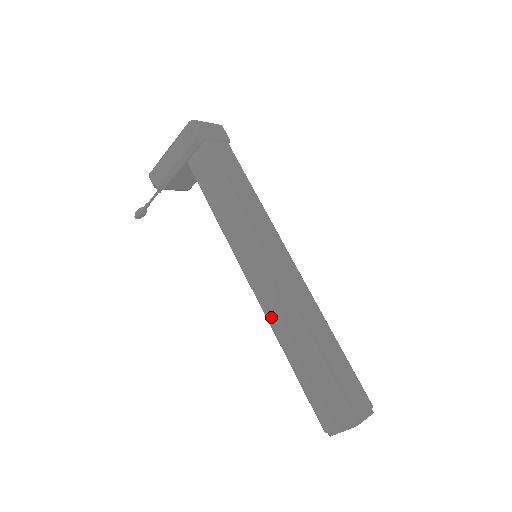
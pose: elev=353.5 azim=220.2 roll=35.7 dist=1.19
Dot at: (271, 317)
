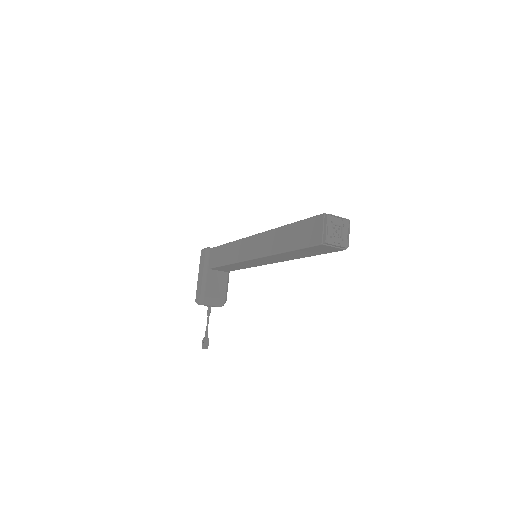
Dot at: (268, 251)
